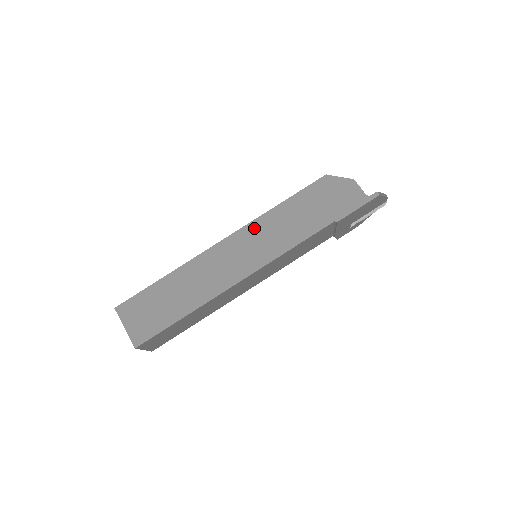
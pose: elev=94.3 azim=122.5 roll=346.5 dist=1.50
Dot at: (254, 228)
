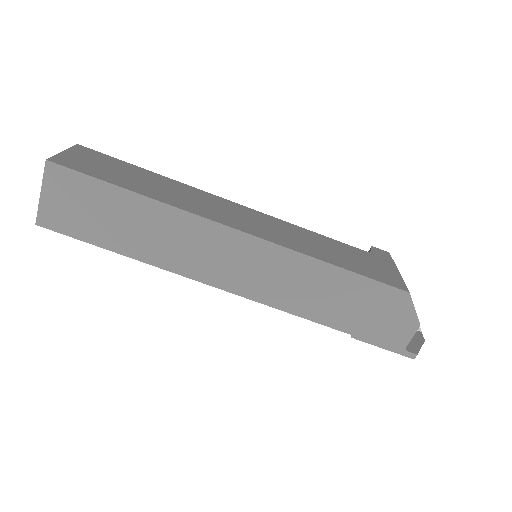
Dot at: (281, 257)
